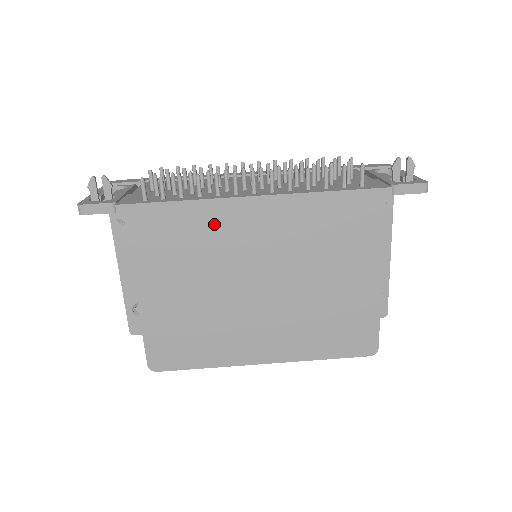
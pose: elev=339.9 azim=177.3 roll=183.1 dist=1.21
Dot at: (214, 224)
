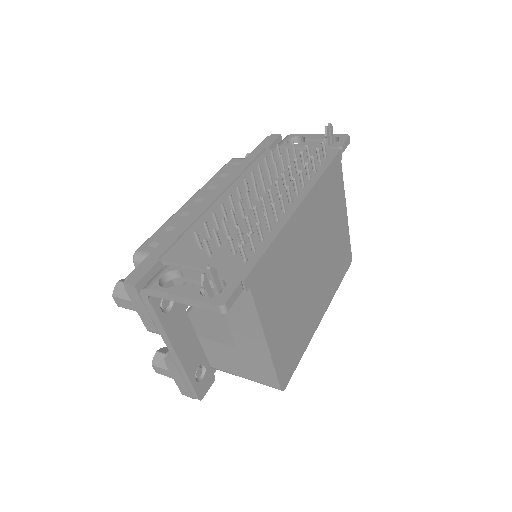
Dot at: (289, 243)
